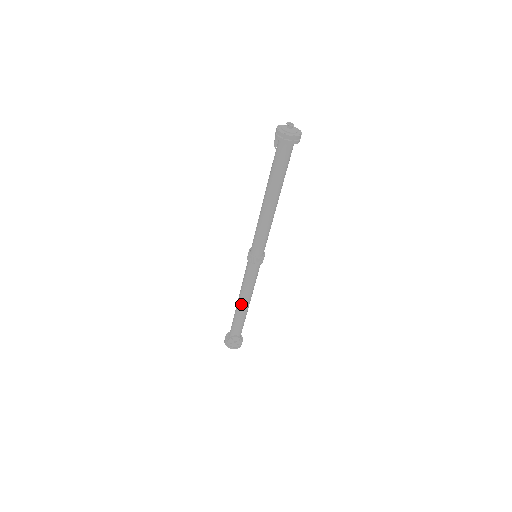
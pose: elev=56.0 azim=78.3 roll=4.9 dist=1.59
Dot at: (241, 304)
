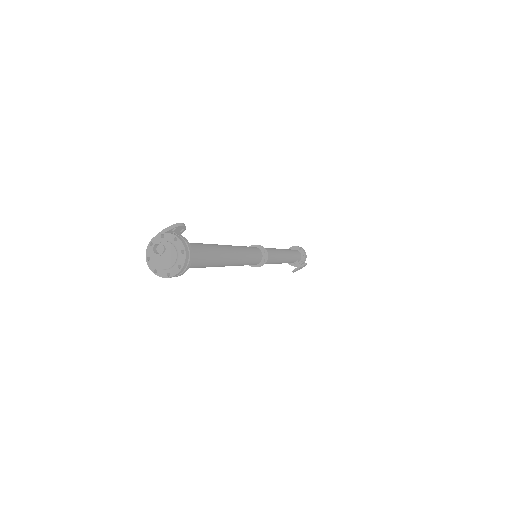
Dot at: occluded
